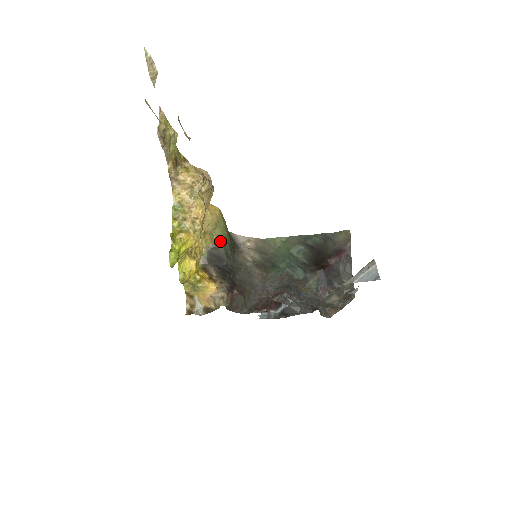
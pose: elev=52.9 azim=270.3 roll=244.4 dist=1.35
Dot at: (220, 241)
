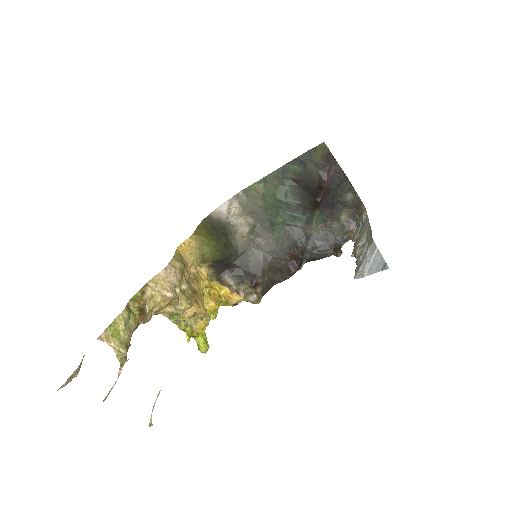
Dot at: (215, 256)
